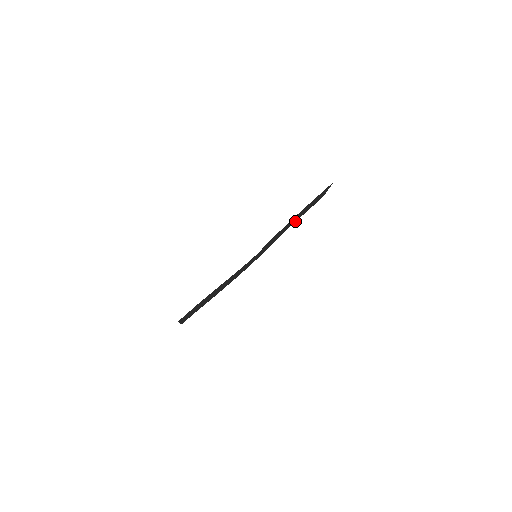
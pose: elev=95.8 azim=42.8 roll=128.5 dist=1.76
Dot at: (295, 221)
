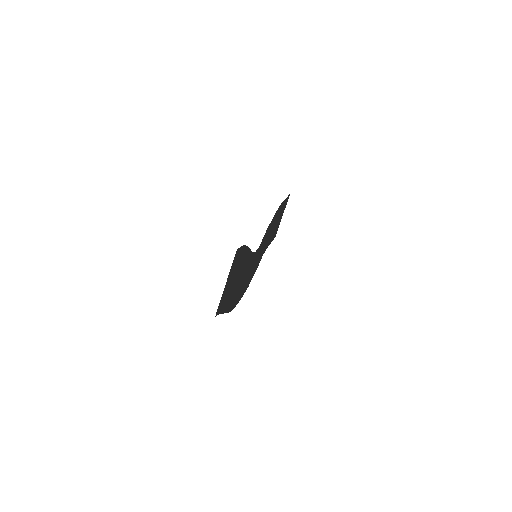
Dot at: (266, 247)
